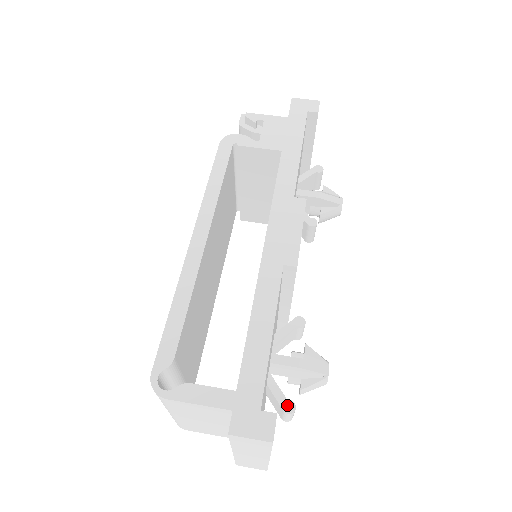
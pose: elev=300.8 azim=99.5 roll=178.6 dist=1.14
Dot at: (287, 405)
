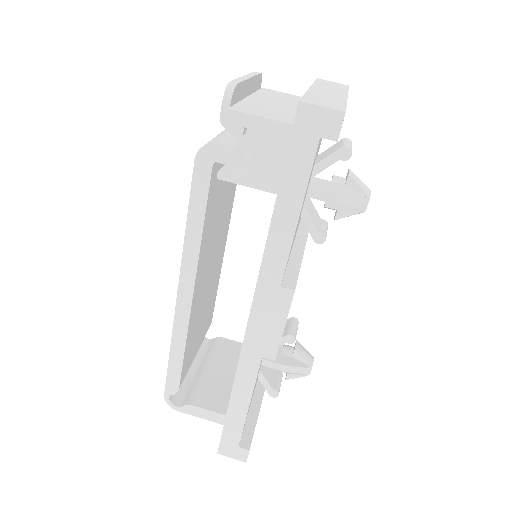
Dot at: (272, 393)
